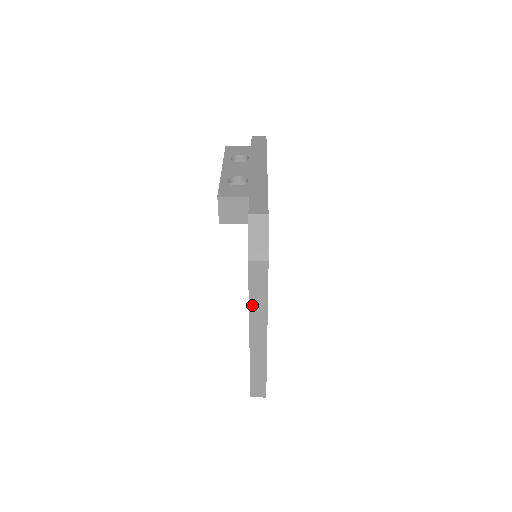
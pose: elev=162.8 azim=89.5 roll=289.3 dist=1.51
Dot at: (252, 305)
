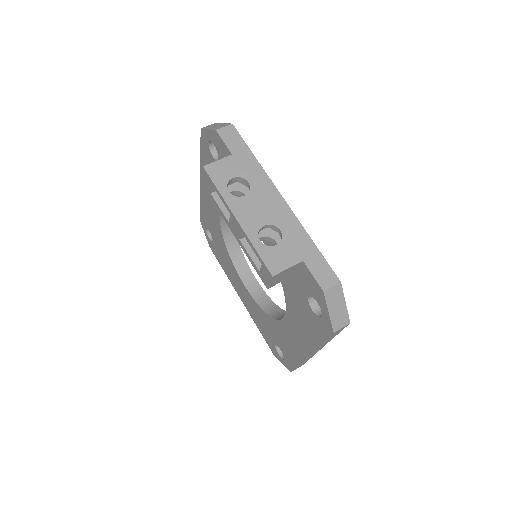
Dot at: (321, 345)
